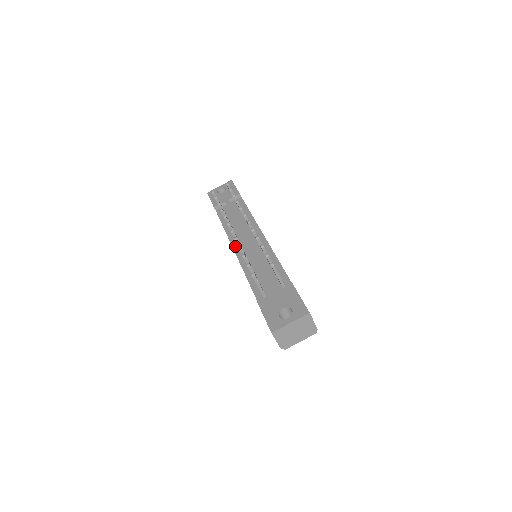
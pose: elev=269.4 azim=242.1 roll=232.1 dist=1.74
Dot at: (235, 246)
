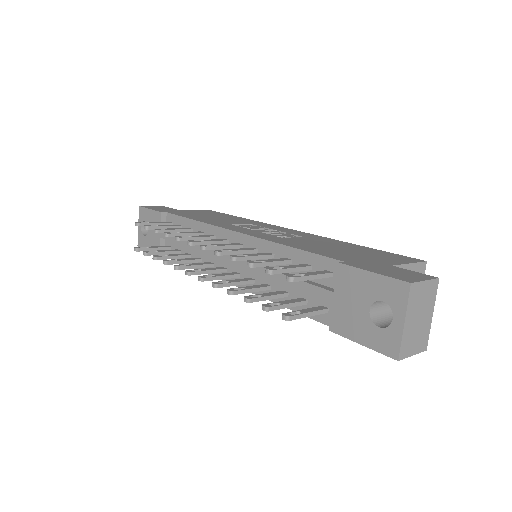
Dot at: occluded
